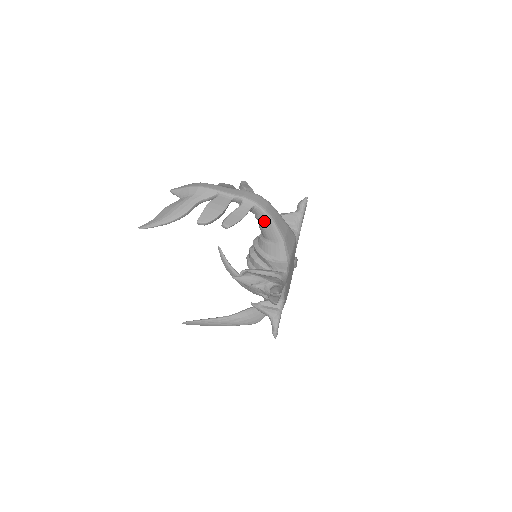
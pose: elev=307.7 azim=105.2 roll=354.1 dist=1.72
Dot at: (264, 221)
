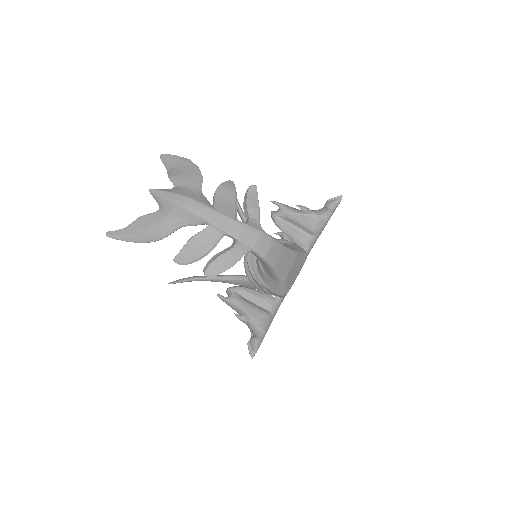
Dot at: (262, 262)
